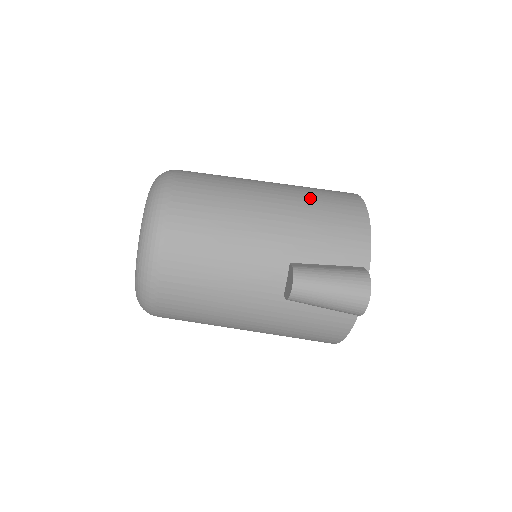
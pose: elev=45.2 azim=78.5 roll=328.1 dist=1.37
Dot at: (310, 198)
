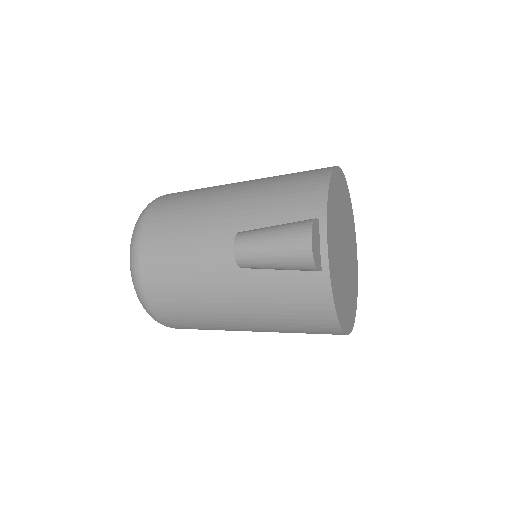
Dot at: (275, 177)
